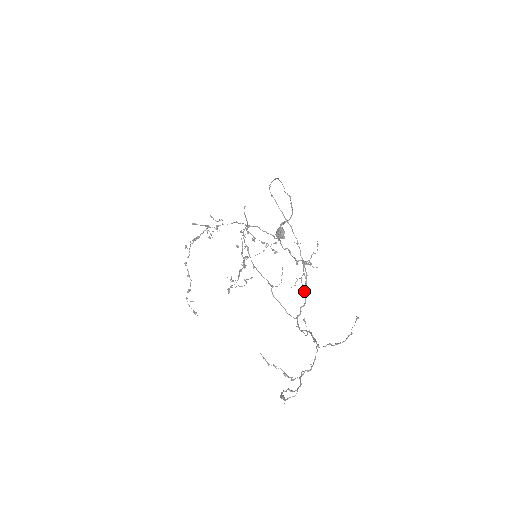
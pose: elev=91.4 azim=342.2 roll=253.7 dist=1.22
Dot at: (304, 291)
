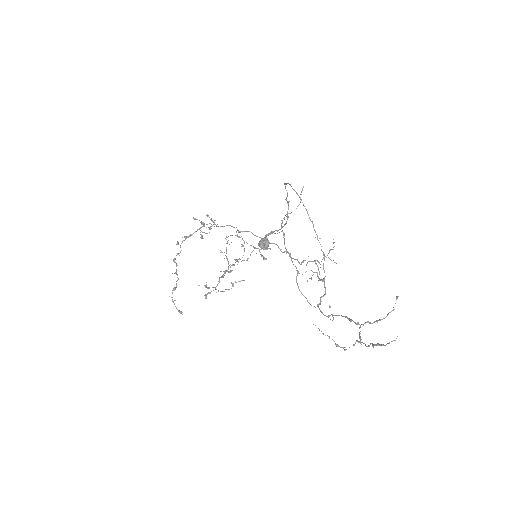
Dot at: (324, 282)
